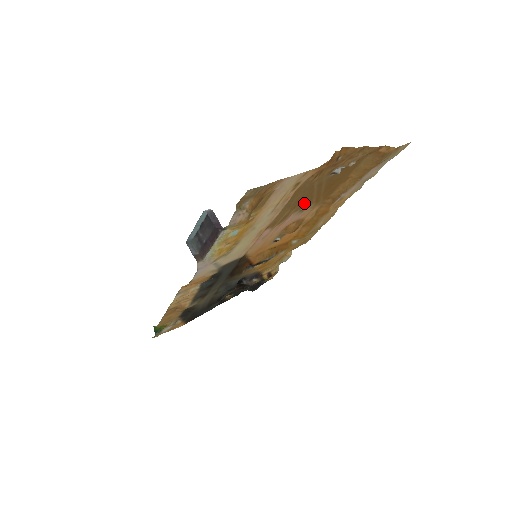
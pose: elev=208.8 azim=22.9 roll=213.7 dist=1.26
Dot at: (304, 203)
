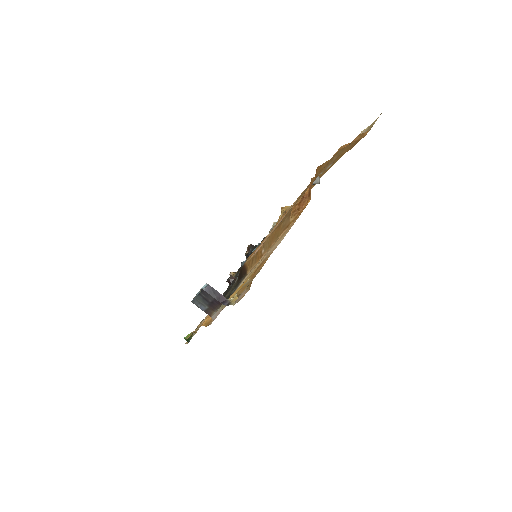
Dot at: occluded
